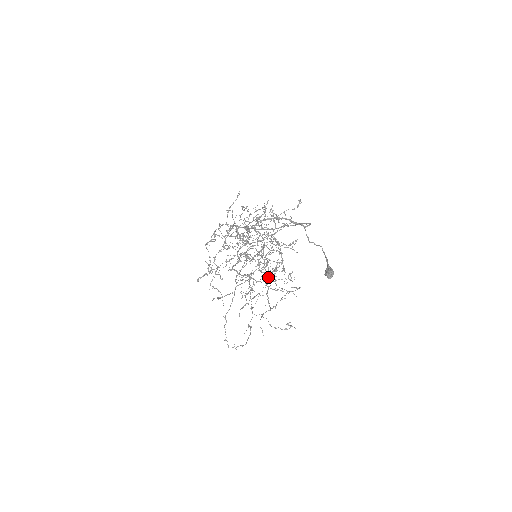
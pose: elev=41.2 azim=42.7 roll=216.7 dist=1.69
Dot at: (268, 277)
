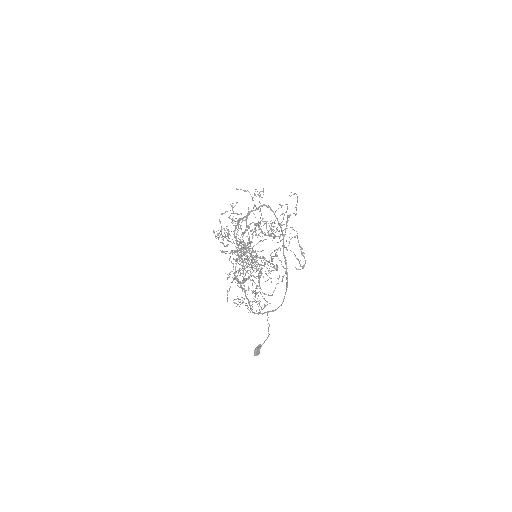
Dot at: occluded
